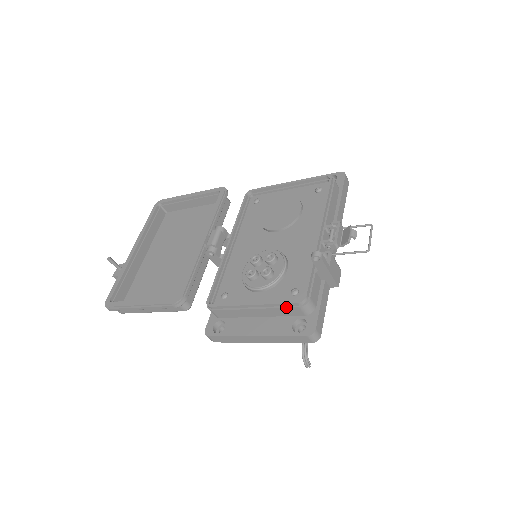
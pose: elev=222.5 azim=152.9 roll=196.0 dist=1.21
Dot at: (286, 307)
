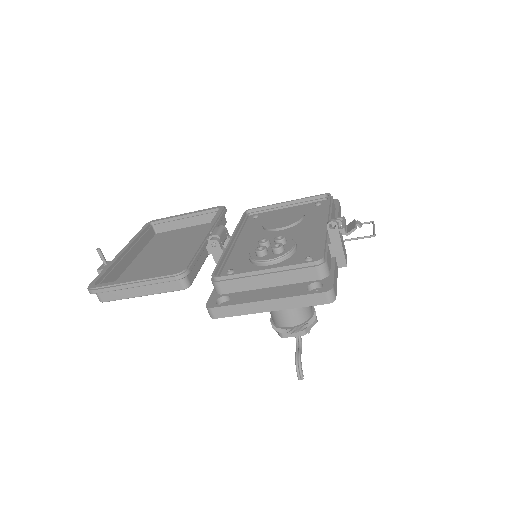
Dot at: (302, 268)
